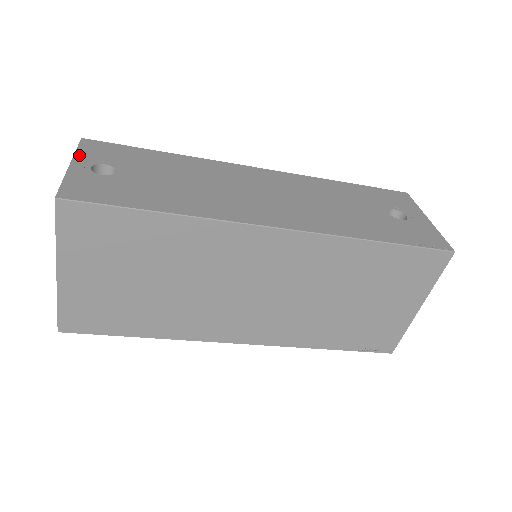
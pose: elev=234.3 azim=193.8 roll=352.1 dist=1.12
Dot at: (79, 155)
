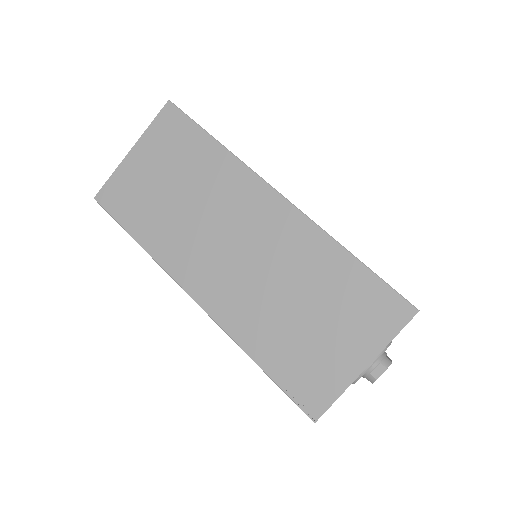
Dot at: occluded
